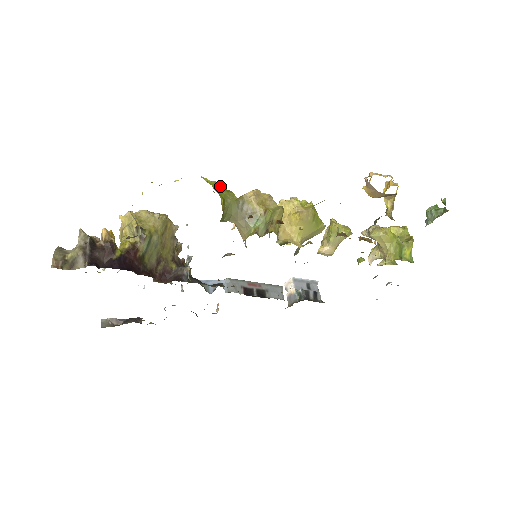
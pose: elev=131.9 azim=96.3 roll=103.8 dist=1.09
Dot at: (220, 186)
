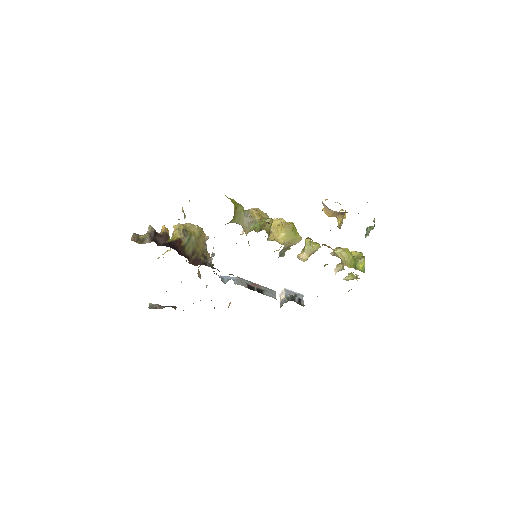
Dot at: (235, 201)
